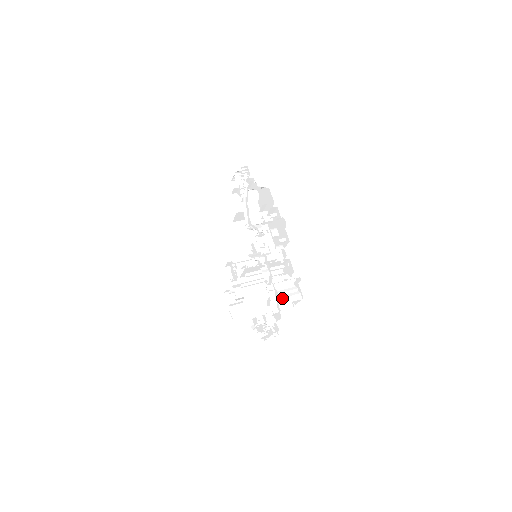
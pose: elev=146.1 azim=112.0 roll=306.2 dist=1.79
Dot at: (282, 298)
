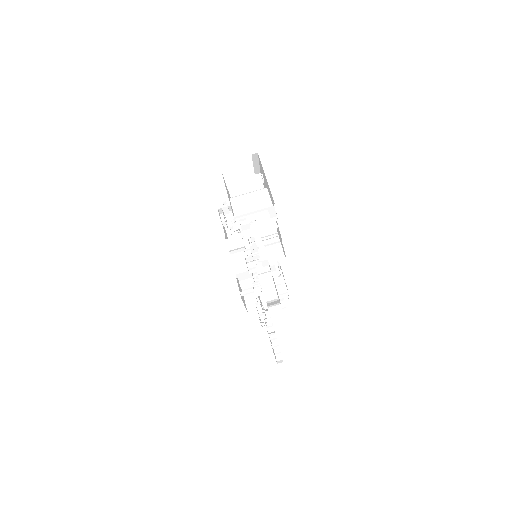
Dot at: occluded
